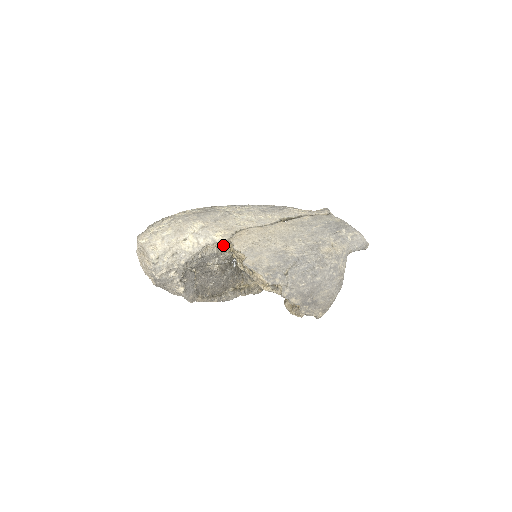
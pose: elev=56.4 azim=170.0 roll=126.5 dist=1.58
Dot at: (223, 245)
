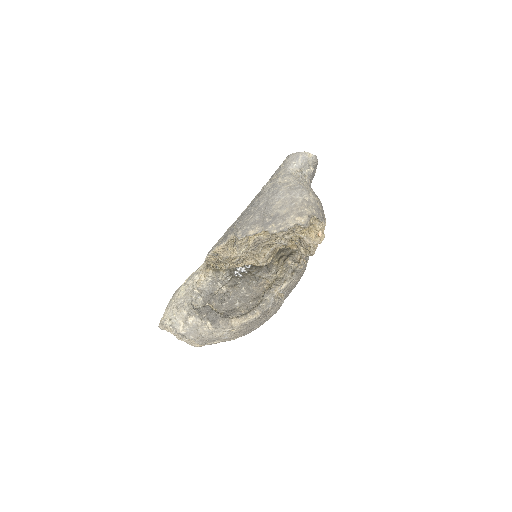
Dot at: (212, 271)
